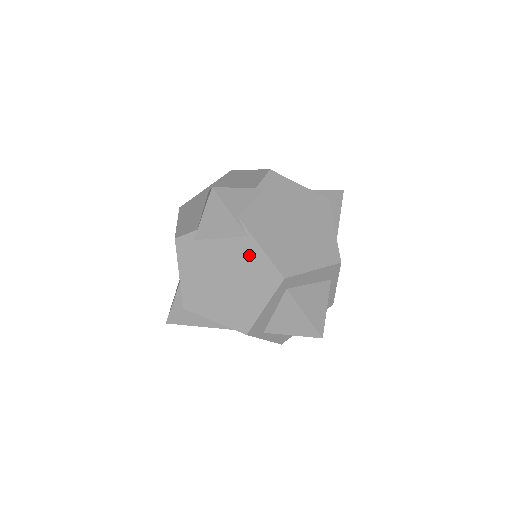
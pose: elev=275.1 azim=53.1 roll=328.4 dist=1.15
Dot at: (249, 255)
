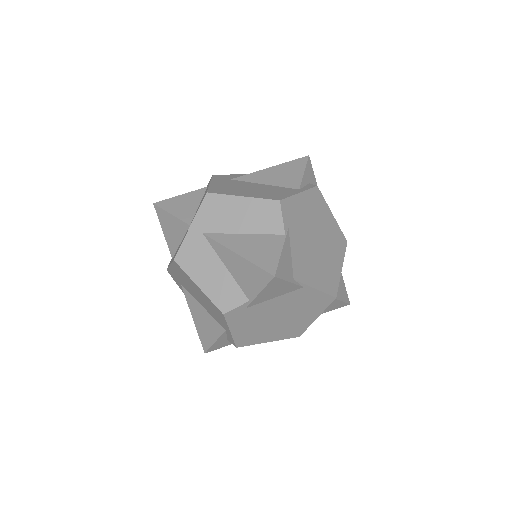
Dot at: (304, 297)
